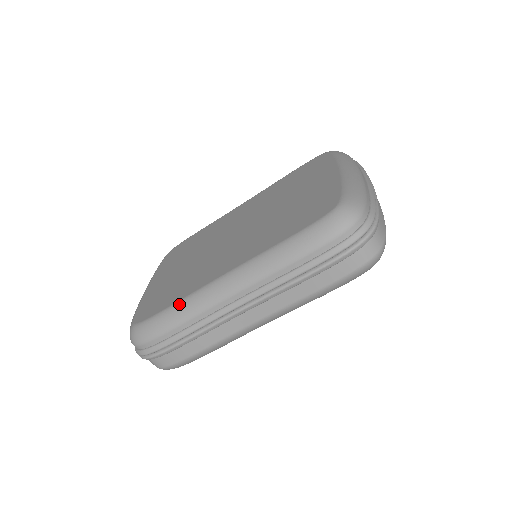
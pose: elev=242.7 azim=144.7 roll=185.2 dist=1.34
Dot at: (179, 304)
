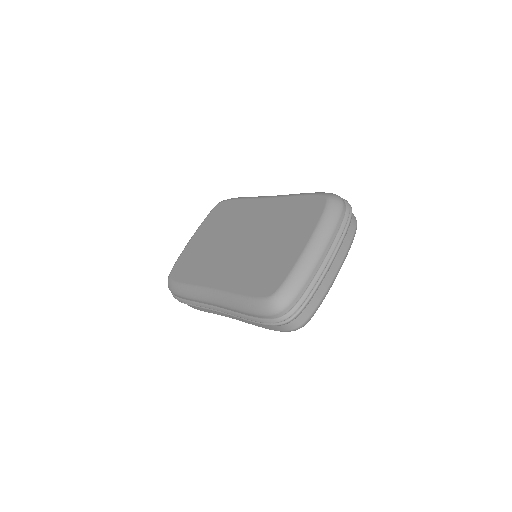
Dot at: (188, 287)
